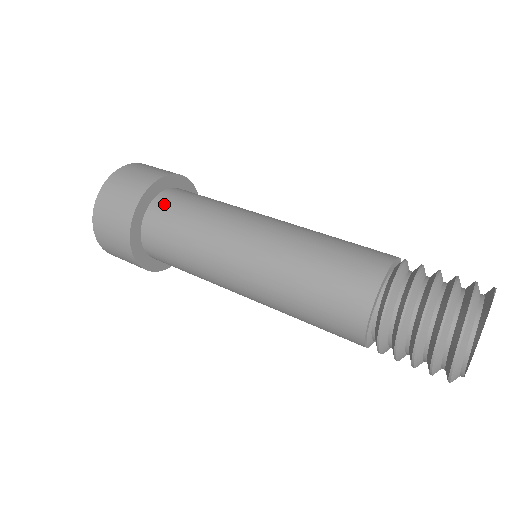
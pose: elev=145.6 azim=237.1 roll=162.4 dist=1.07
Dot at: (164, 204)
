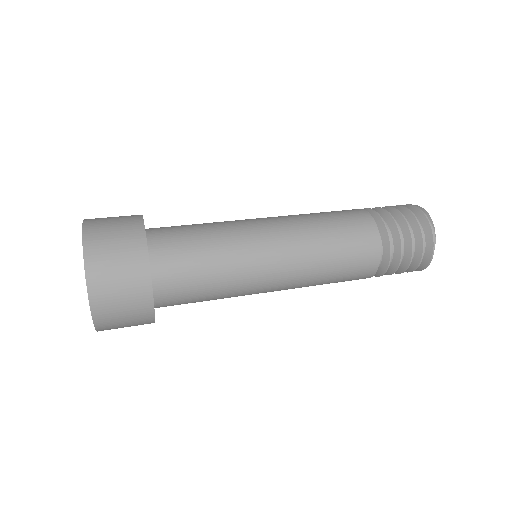
Dot at: occluded
